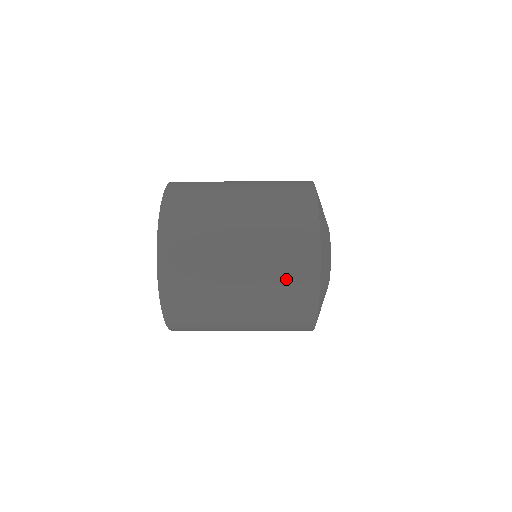
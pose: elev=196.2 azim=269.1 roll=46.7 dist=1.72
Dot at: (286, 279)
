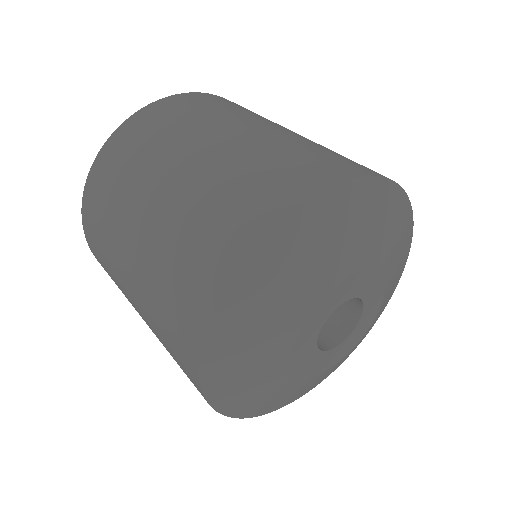
Dot at: (171, 298)
